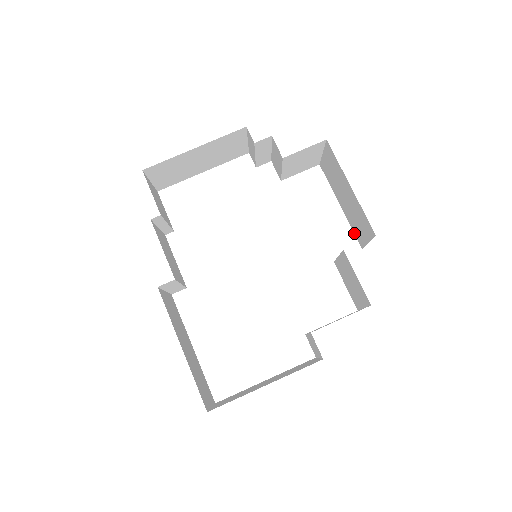
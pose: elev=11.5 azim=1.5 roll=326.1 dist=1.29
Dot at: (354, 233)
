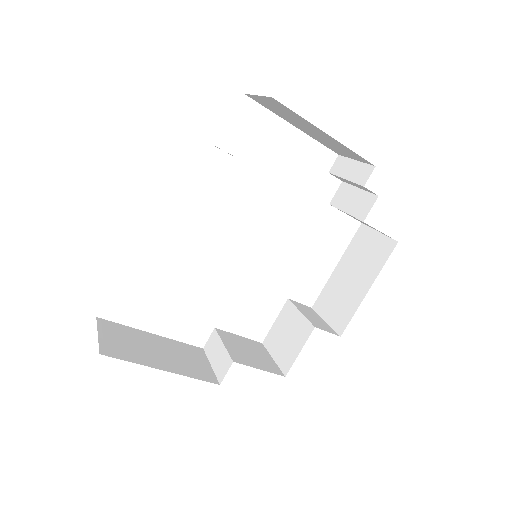
Dot at: (321, 293)
